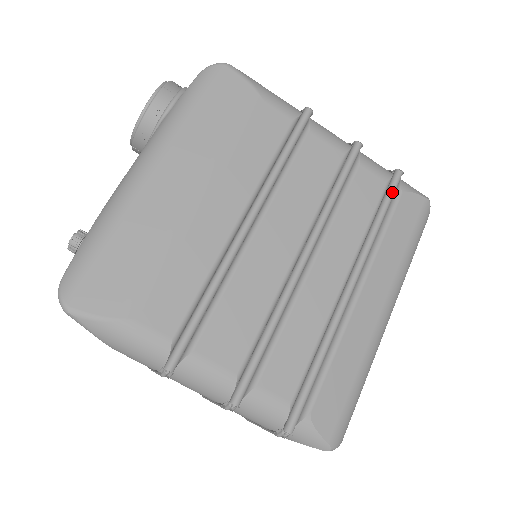
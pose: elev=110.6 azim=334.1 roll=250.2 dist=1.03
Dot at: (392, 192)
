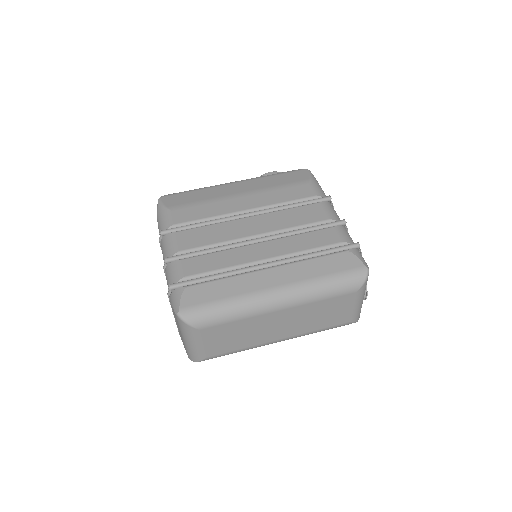
Dot at: (341, 247)
